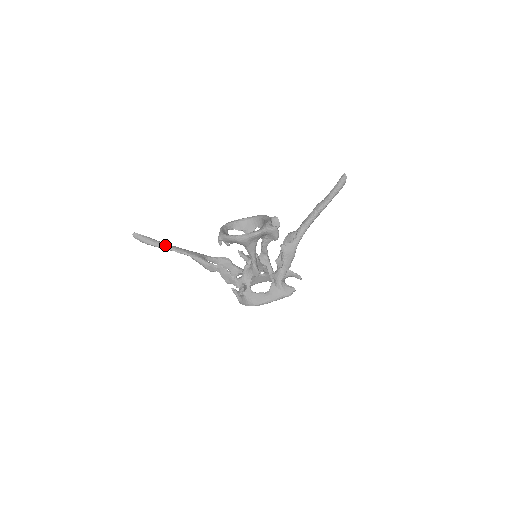
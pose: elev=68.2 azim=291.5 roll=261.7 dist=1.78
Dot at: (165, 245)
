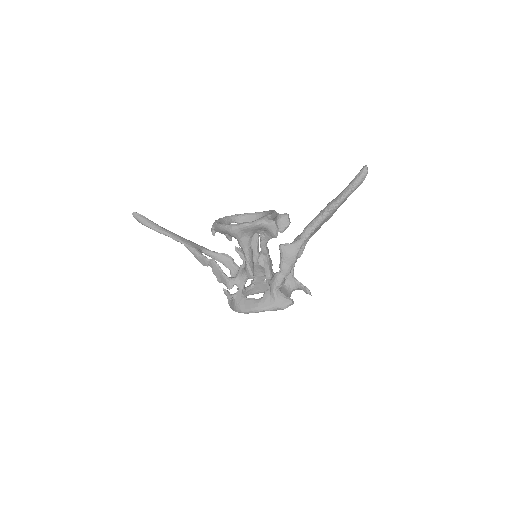
Dot at: (162, 229)
